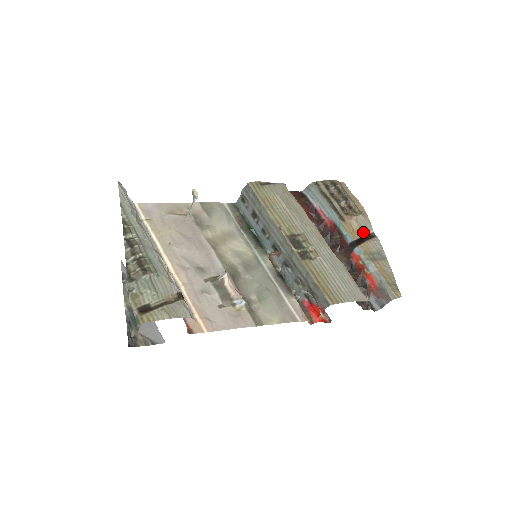
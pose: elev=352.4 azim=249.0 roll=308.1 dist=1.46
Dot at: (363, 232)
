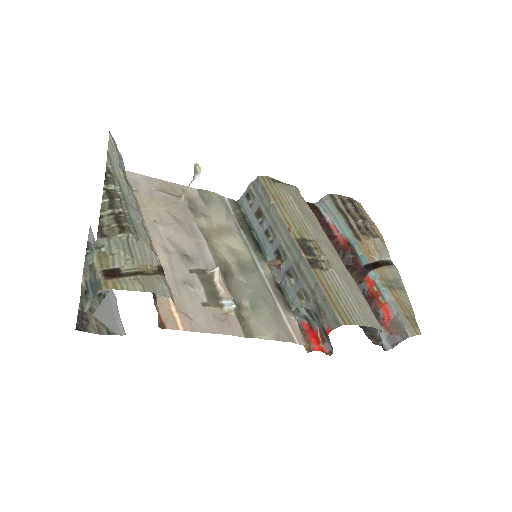
Dot at: (380, 256)
